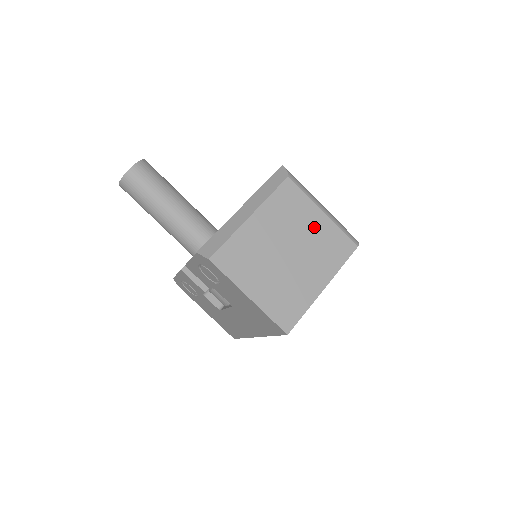
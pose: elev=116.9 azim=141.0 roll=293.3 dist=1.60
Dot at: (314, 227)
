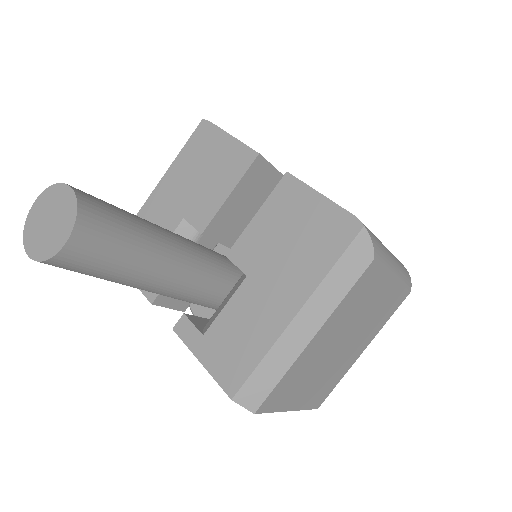
Dot at: (378, 301)
